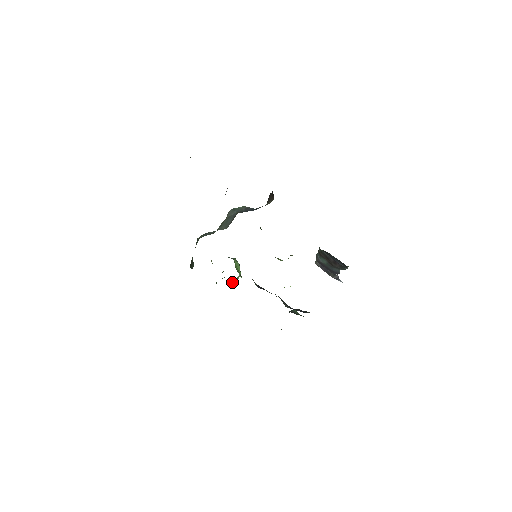
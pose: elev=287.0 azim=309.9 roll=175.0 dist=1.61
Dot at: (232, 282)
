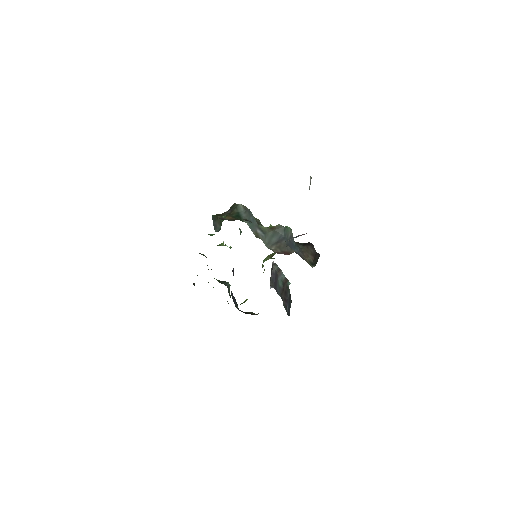
Dot at: (222, 245)
